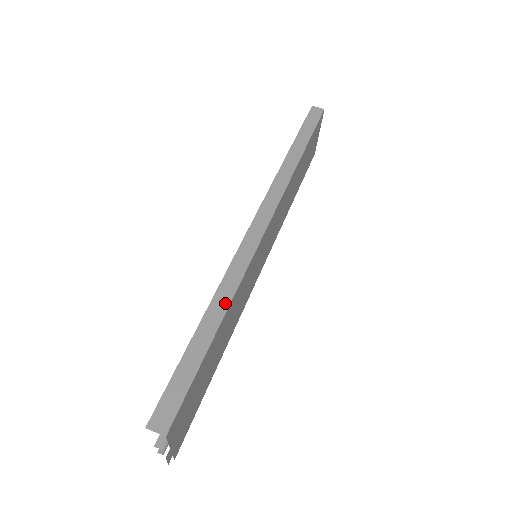
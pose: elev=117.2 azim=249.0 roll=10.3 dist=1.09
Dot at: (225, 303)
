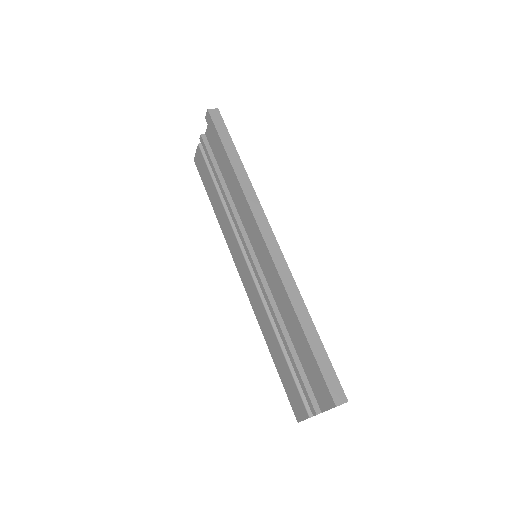
Dot at: (302, 305)
